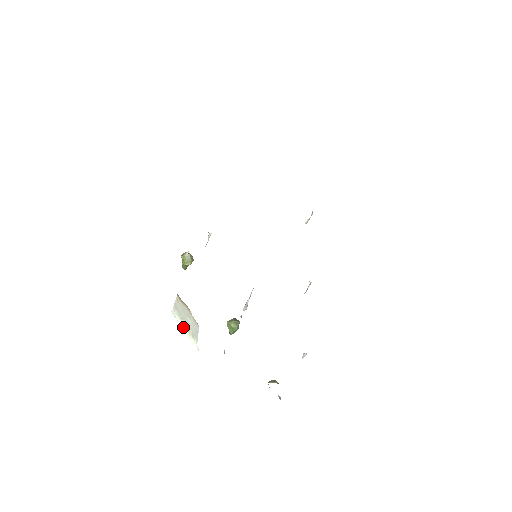
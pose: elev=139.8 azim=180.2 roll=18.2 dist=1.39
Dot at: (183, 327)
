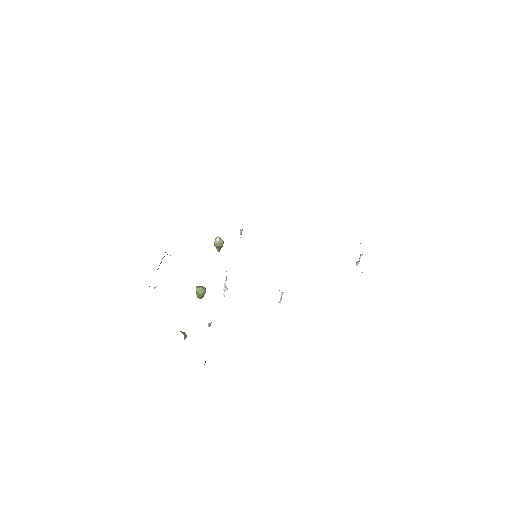
Dot at: occluded
